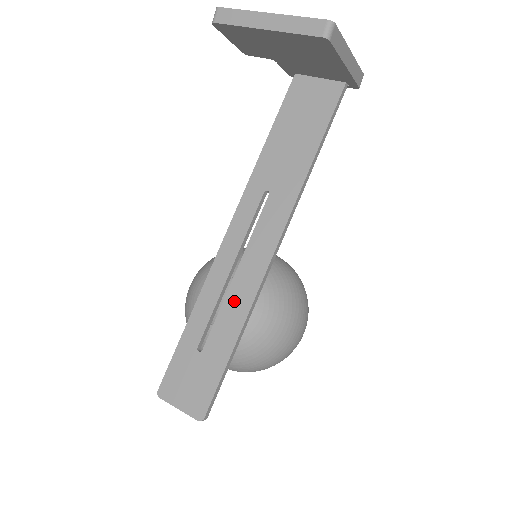
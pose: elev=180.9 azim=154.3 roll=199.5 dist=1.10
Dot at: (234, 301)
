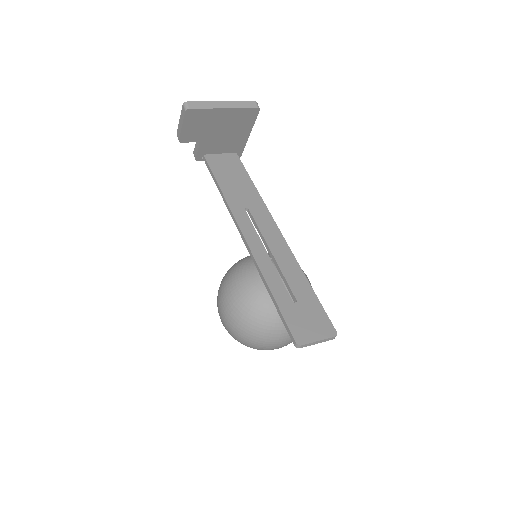
Dot at: (286, 265)
